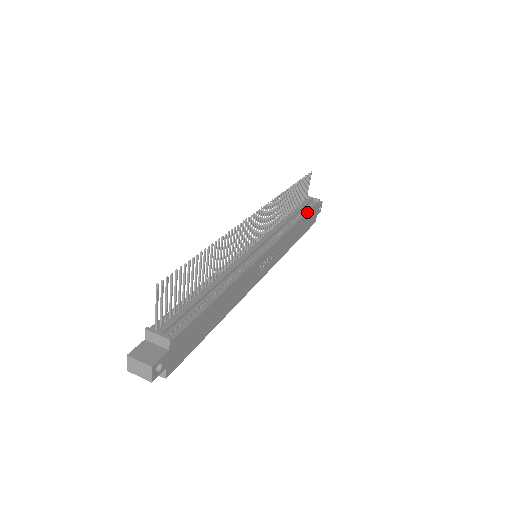
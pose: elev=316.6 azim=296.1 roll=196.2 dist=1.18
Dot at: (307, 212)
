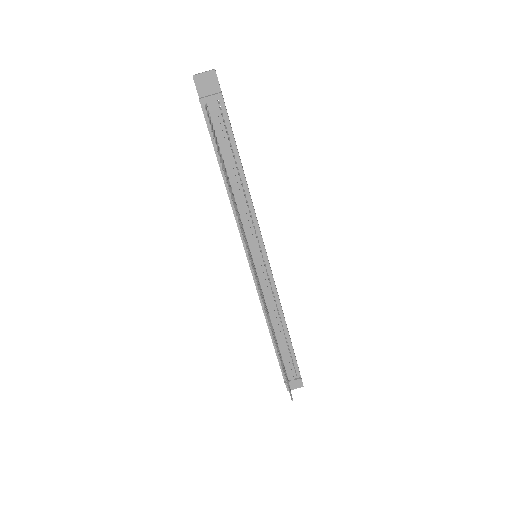
Dot at: (235, 145)
